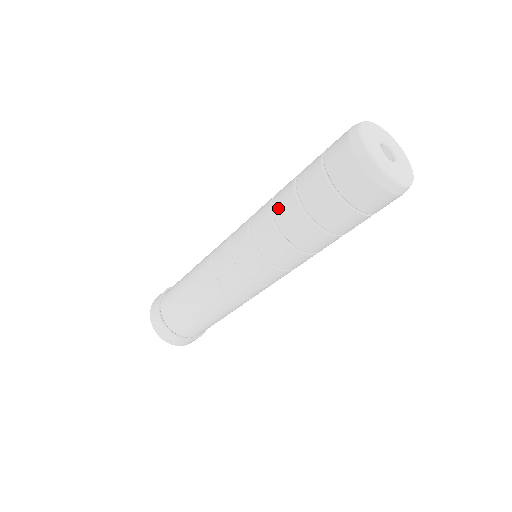
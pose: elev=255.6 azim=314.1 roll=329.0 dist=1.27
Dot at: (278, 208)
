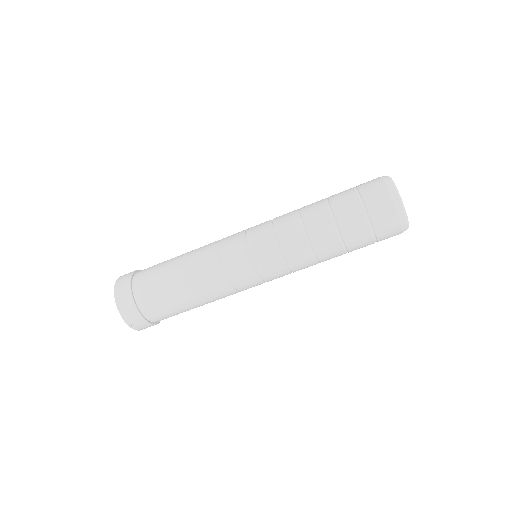
Dot at: occluded
